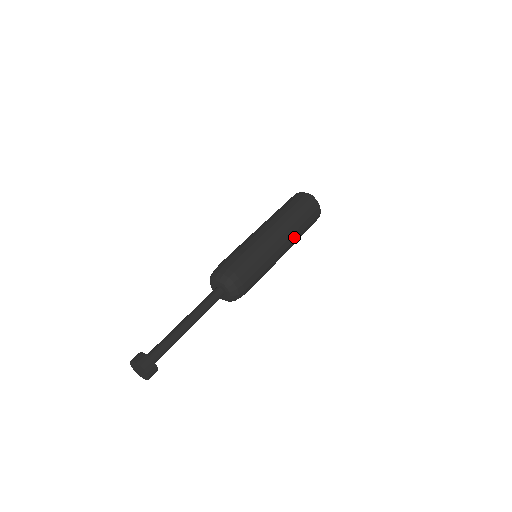
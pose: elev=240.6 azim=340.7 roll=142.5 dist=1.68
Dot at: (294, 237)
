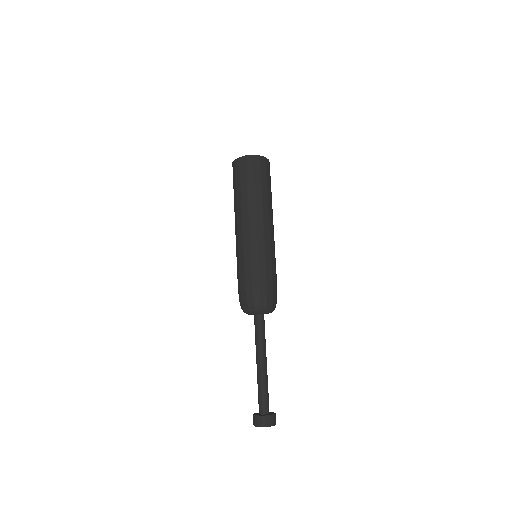
Dot at: (270, 211)
